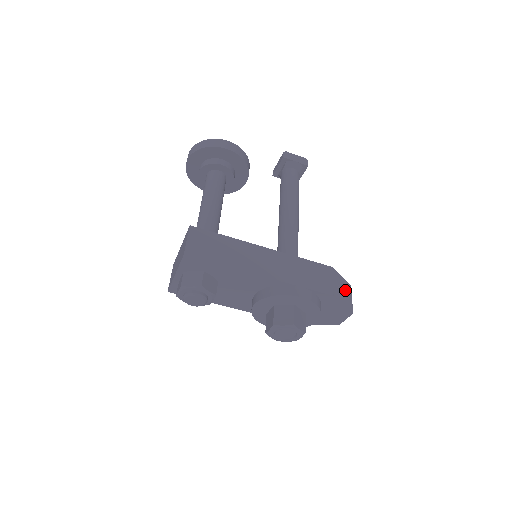
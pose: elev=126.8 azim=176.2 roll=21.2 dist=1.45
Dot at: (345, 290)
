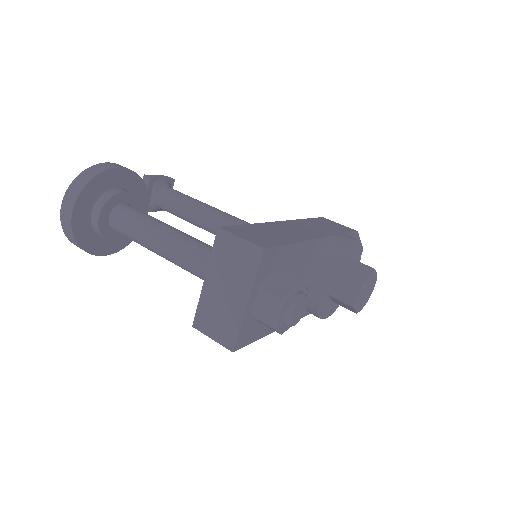
Dot at: occluded
